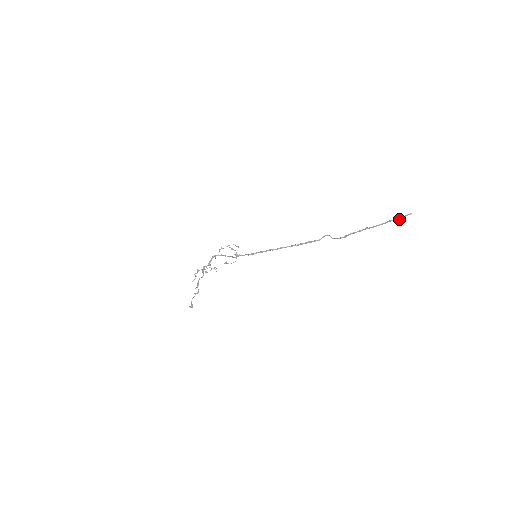
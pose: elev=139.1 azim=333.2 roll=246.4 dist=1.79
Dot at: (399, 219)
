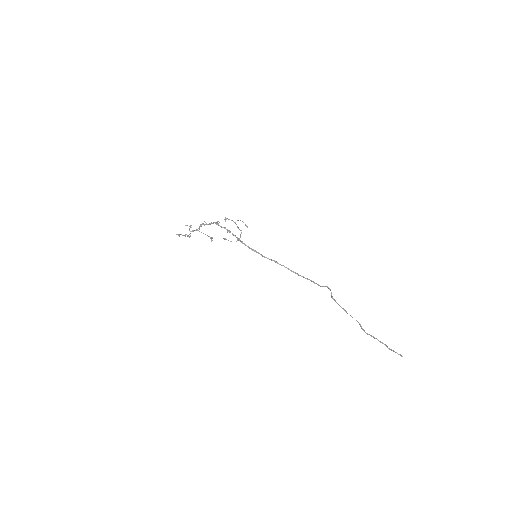
Dot at: occluded
